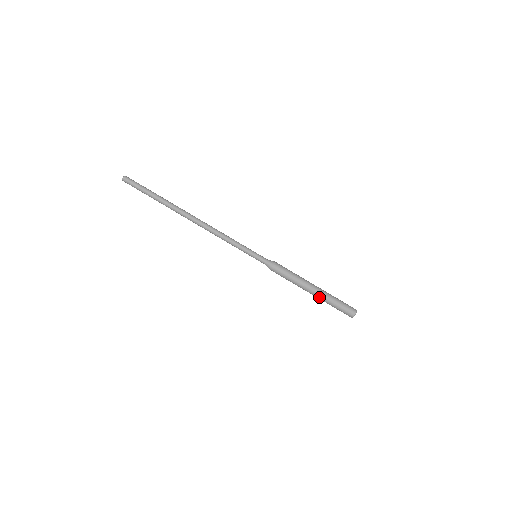
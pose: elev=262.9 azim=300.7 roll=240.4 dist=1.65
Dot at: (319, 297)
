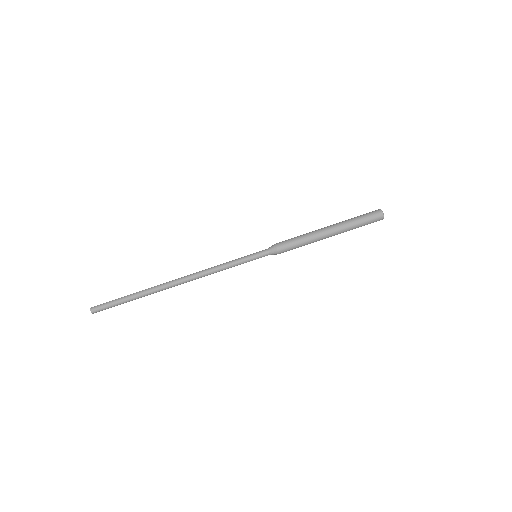
Dot at: (340, 233)
